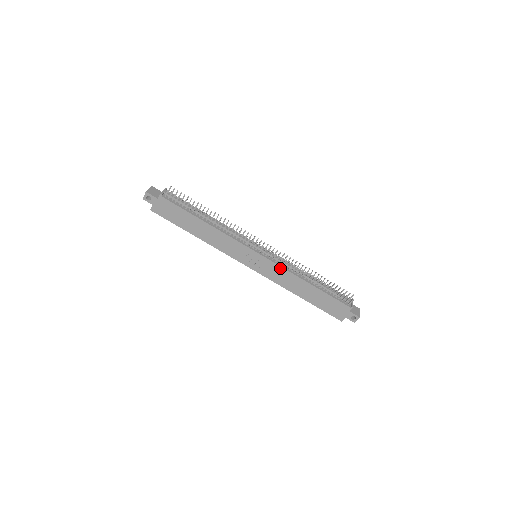
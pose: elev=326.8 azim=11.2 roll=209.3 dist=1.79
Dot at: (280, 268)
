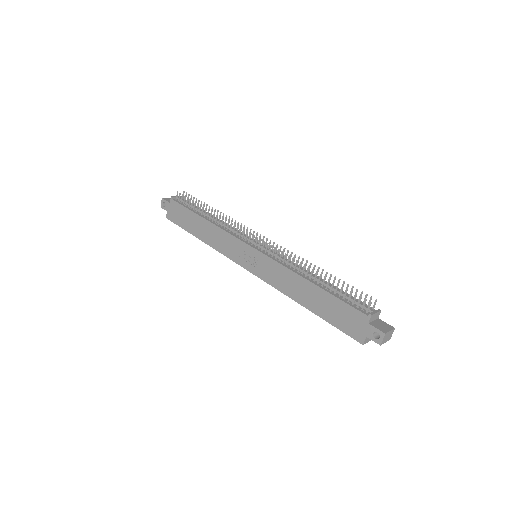
Dot at: (275, 264)
